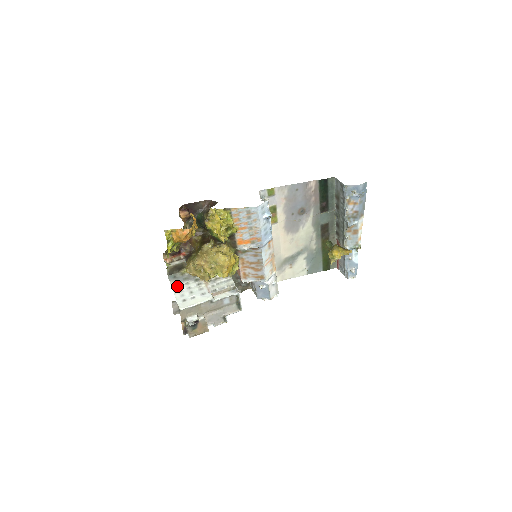
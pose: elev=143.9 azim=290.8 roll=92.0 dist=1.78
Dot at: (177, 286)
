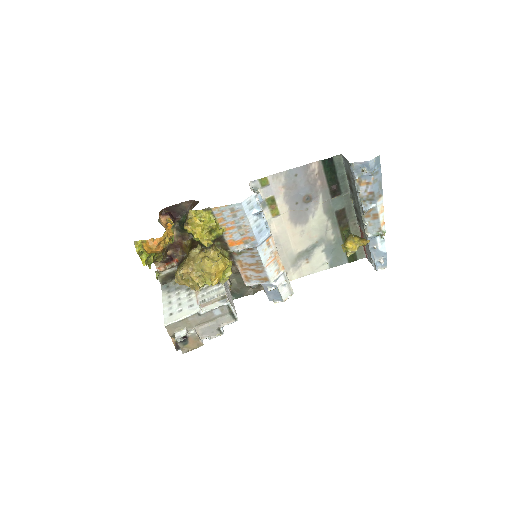
Dot at: (167, 297)
